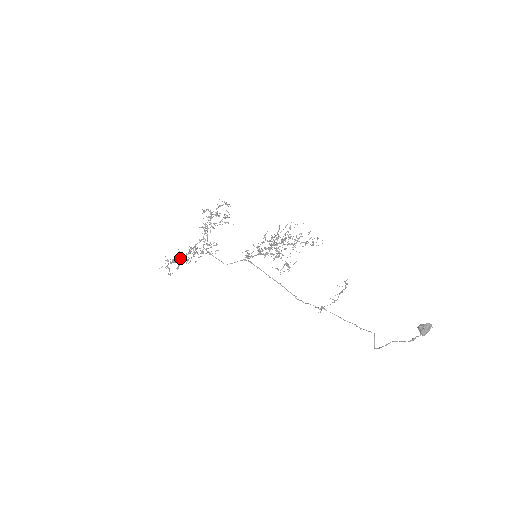
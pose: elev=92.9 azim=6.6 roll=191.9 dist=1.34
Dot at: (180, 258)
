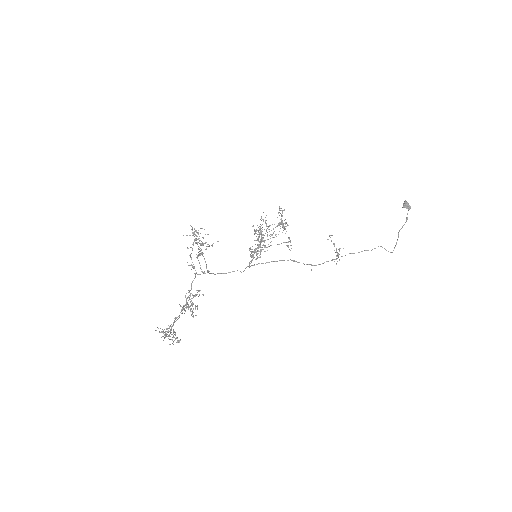
Dot at: (178, 316)
